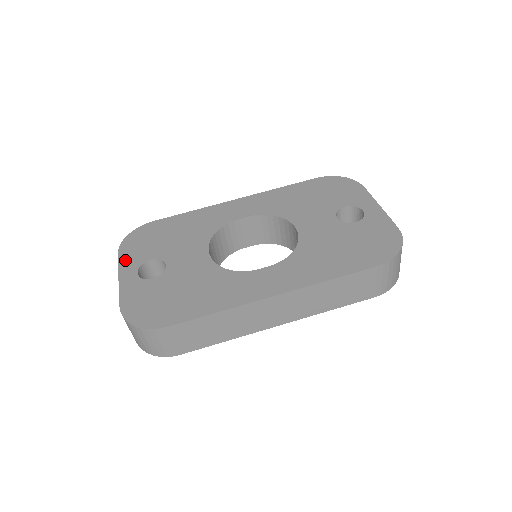
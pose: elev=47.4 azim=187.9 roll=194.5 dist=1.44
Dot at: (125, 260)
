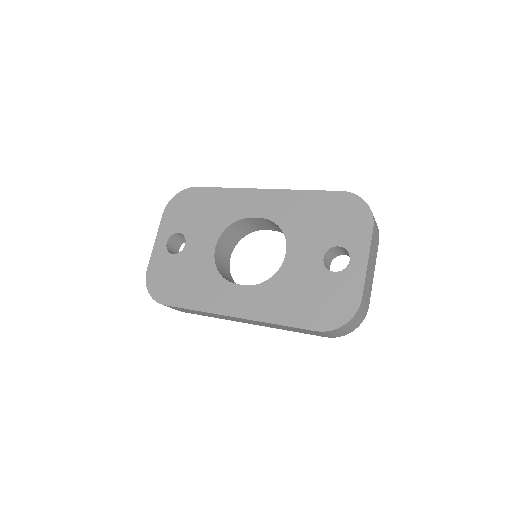
Dot at: (164, 224)
